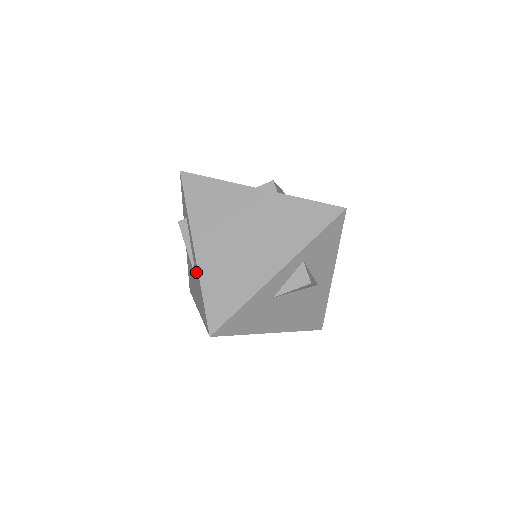
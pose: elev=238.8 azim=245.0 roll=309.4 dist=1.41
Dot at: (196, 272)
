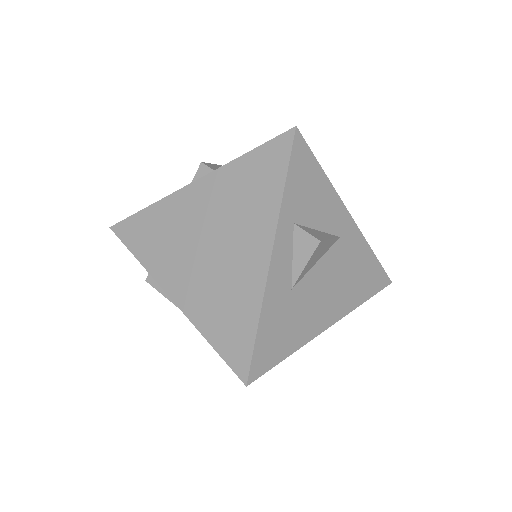
Dot at: occluded
